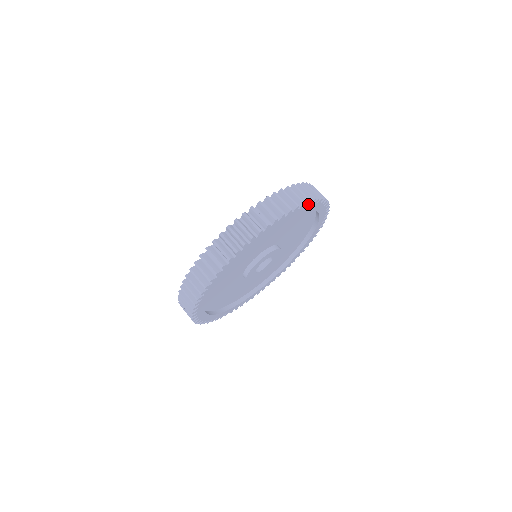
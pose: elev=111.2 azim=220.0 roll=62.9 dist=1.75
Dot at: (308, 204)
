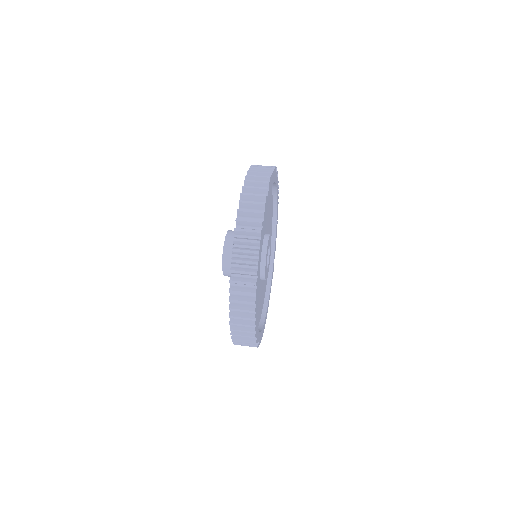
Dot at: (275, 172)
